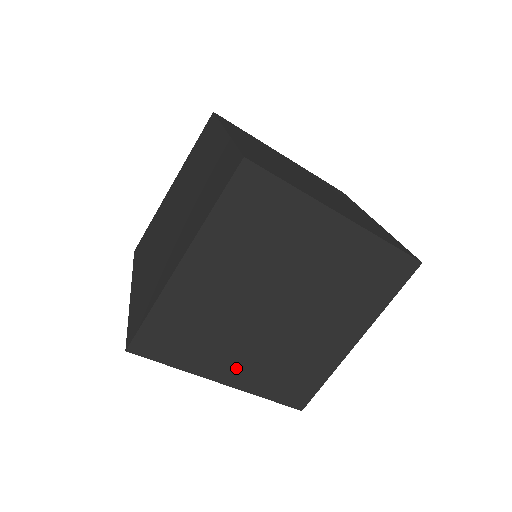
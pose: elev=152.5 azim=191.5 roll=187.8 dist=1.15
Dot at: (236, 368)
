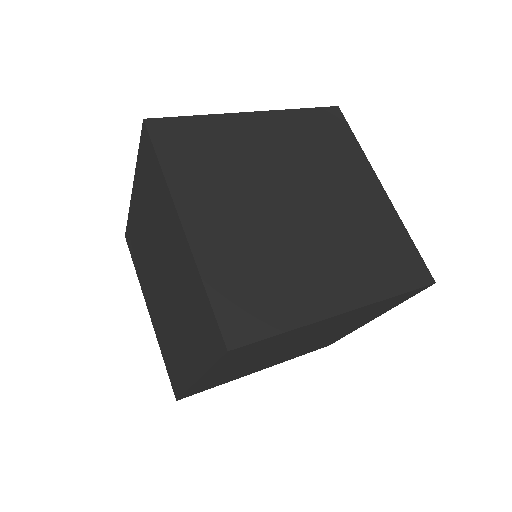
Dot at: (336, 286)
